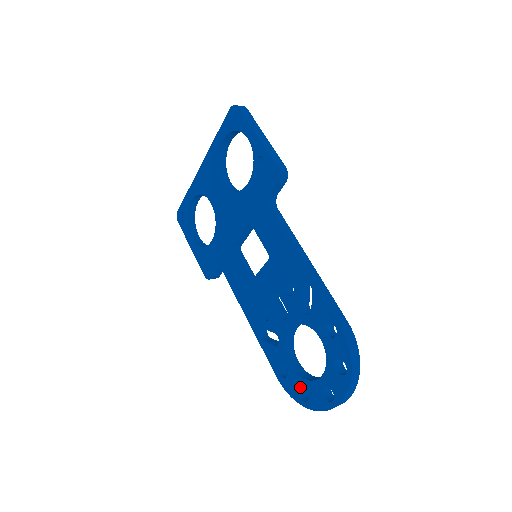
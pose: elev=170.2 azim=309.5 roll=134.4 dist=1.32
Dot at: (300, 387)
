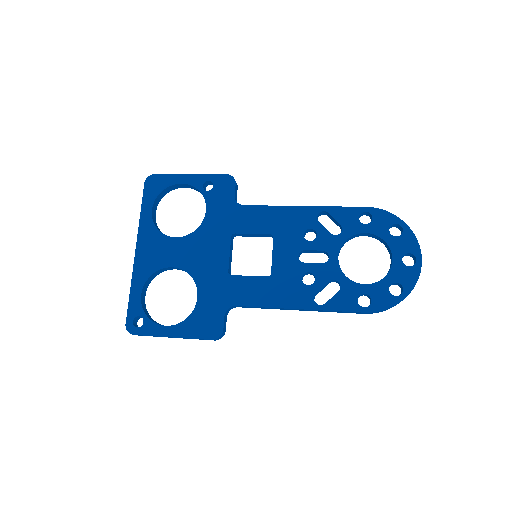
Dot at: (388, 288)
